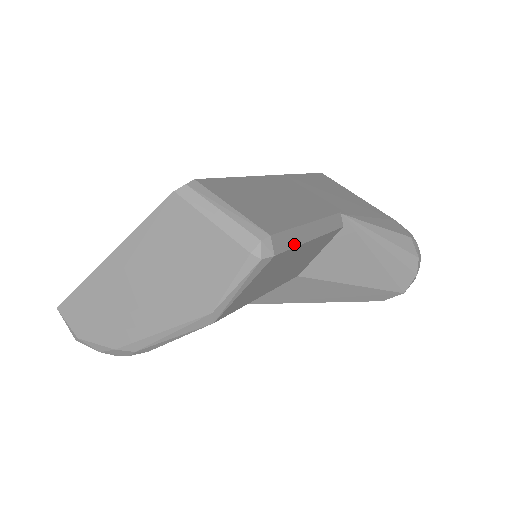
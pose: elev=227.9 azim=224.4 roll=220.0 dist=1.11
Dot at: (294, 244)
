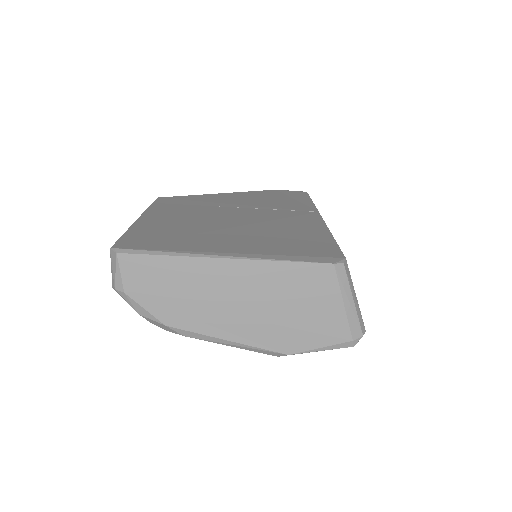
Dot at: occluded
